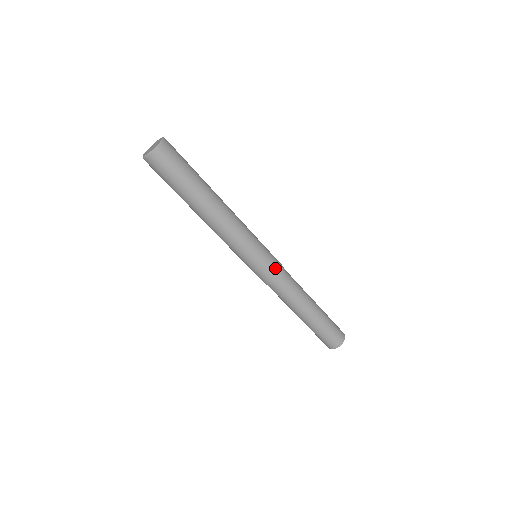
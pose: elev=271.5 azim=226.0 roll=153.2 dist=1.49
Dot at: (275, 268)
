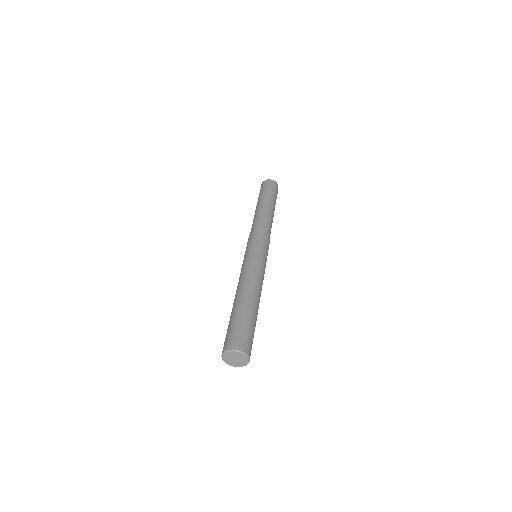
Dot at: occluded
